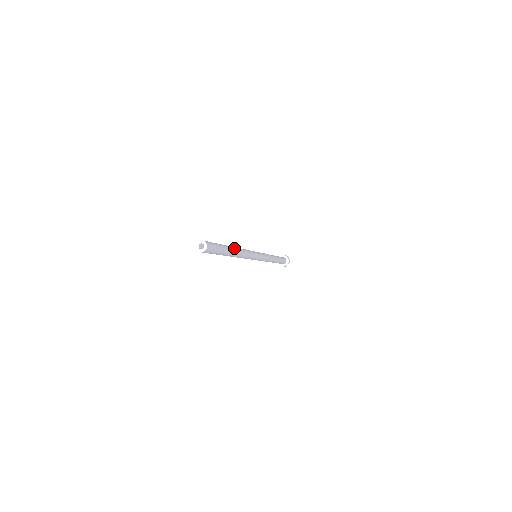
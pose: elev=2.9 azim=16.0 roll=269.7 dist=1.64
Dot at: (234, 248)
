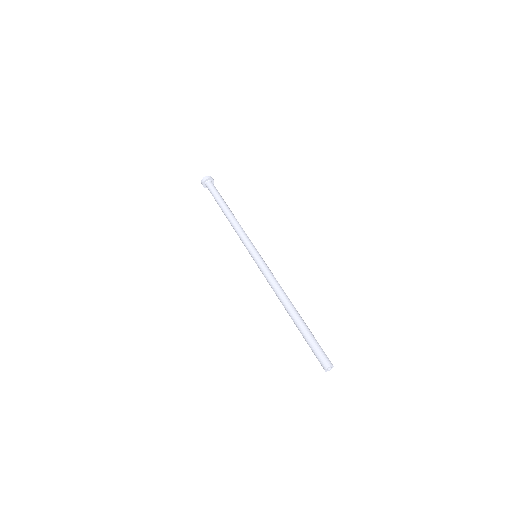
Dot at: (295, 310)
